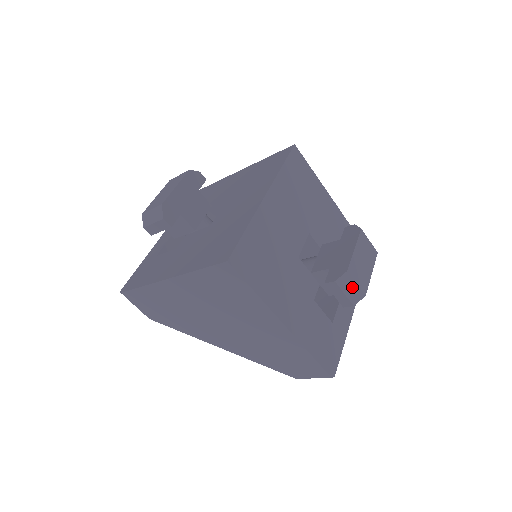
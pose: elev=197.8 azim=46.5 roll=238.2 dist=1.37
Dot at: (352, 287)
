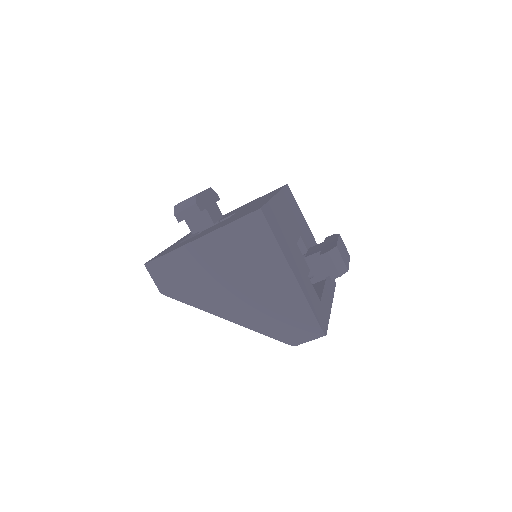
Dot at: (339, 260)
